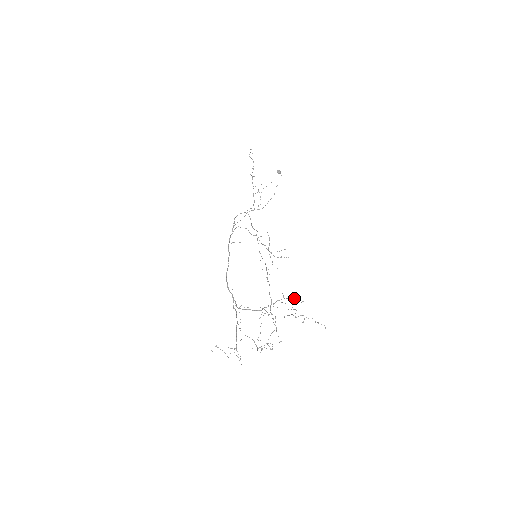
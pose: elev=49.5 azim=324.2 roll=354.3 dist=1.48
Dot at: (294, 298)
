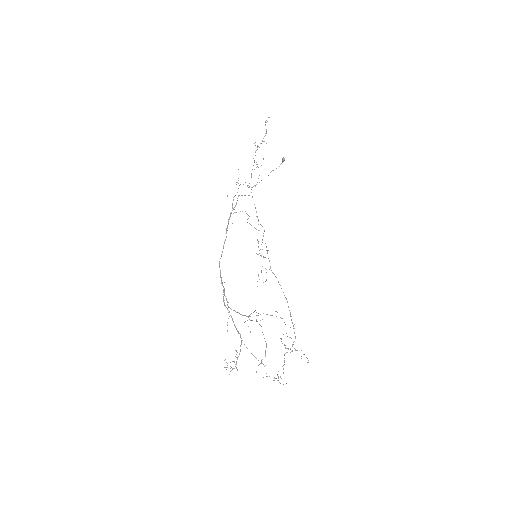
Dot at: occluded
